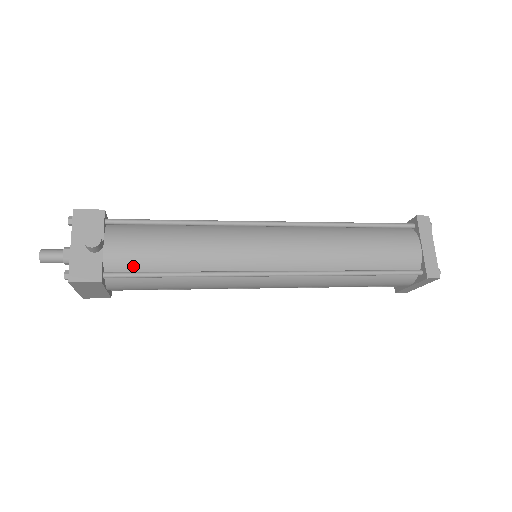
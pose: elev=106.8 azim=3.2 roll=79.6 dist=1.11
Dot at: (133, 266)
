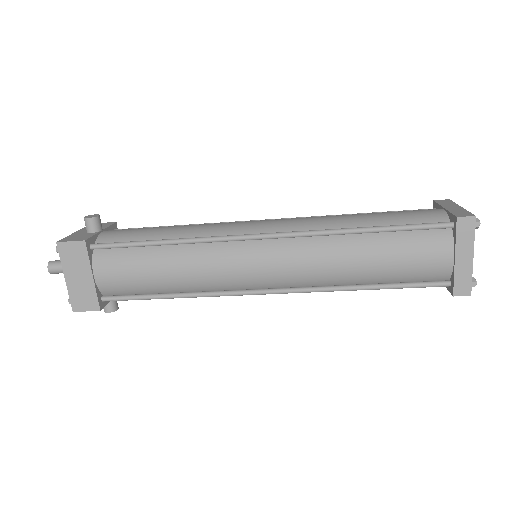
Dot at: (121, 241)
